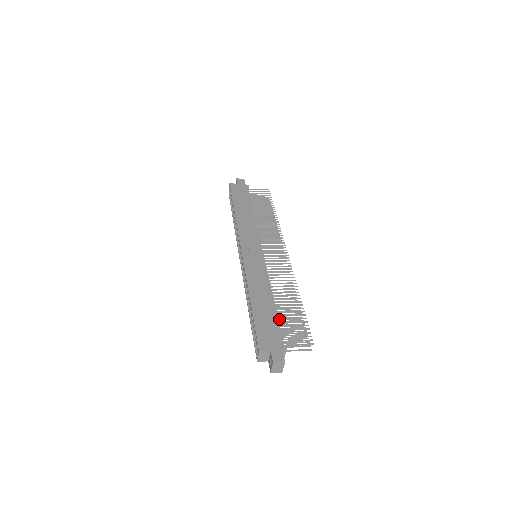
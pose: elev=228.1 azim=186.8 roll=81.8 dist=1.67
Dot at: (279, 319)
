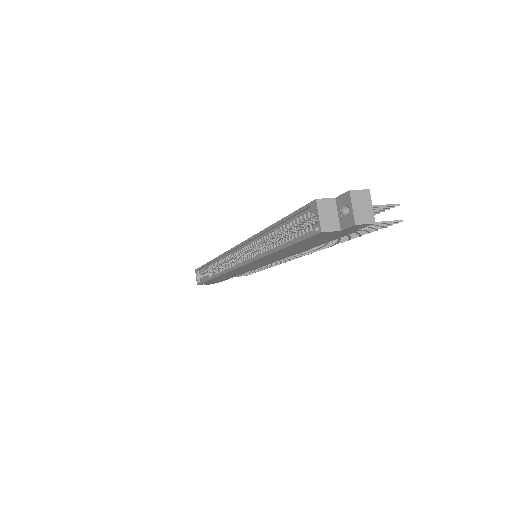
Dot at: occluded
